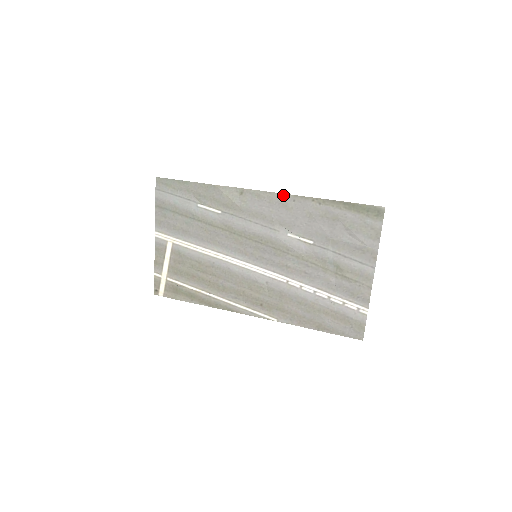
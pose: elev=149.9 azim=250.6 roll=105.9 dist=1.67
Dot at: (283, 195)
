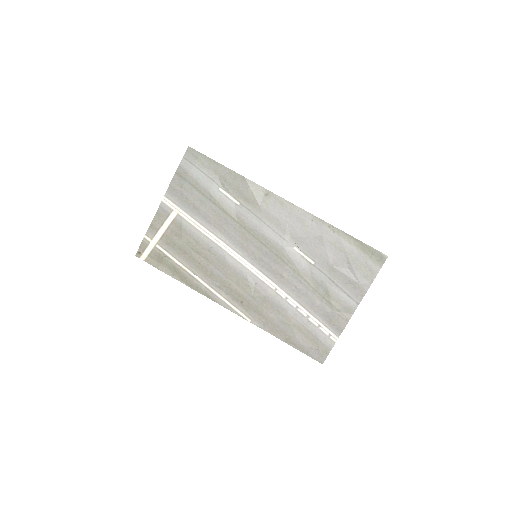
Dot at: (304, 211)
